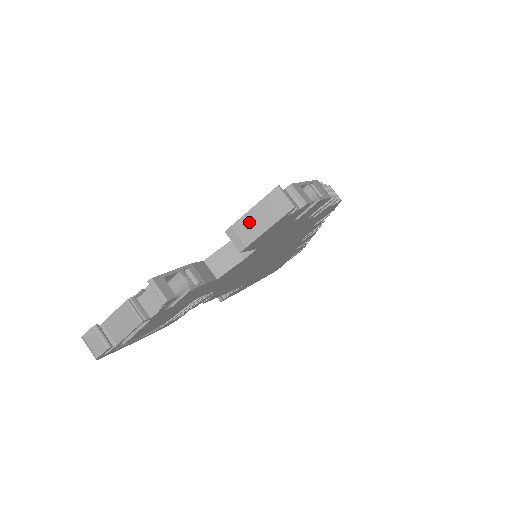
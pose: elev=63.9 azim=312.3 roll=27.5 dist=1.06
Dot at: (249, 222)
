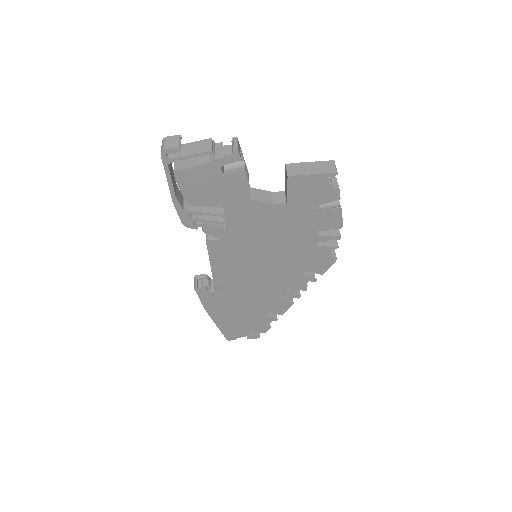
Dot at: (305, 166)
